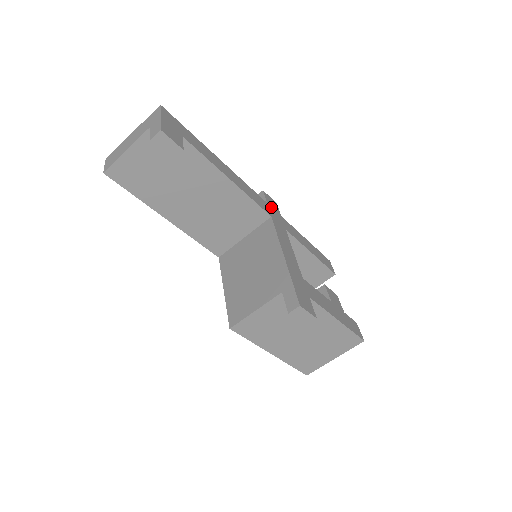
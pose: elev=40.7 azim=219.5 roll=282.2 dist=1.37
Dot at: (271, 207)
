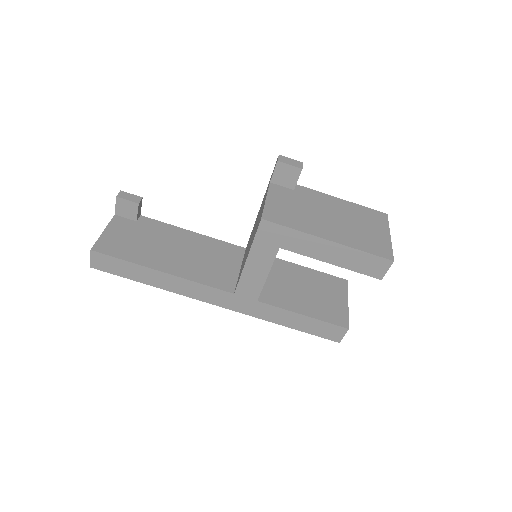
Dot at: occluded
